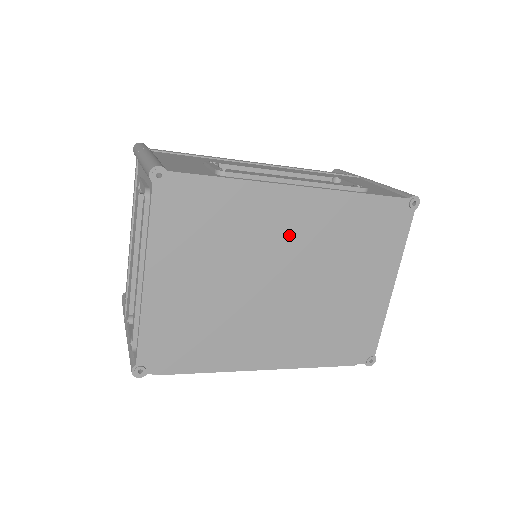
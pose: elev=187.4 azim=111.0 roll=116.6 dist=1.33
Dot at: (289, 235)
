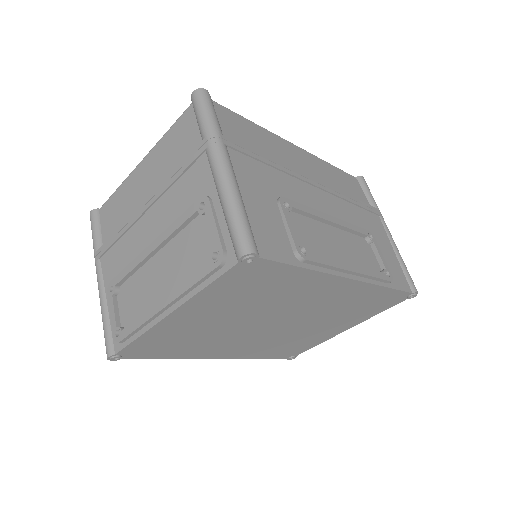
Dot at: (311, 302)
